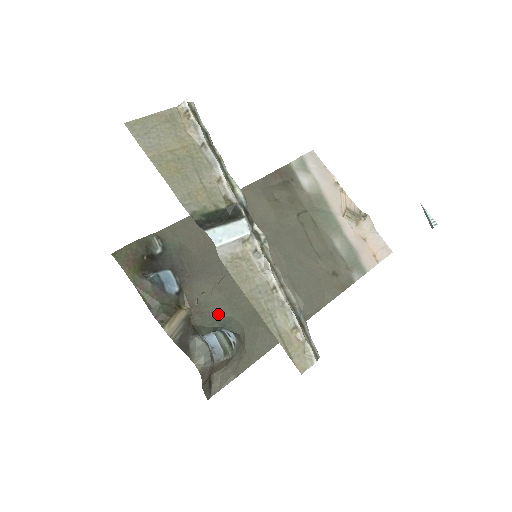
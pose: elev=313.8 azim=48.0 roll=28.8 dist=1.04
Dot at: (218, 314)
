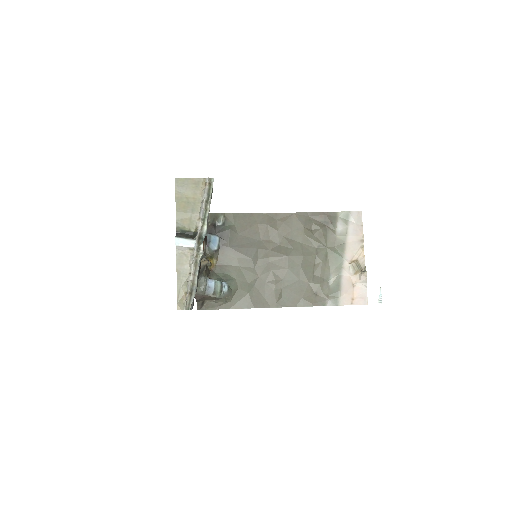
Dot at: (229, 273)
